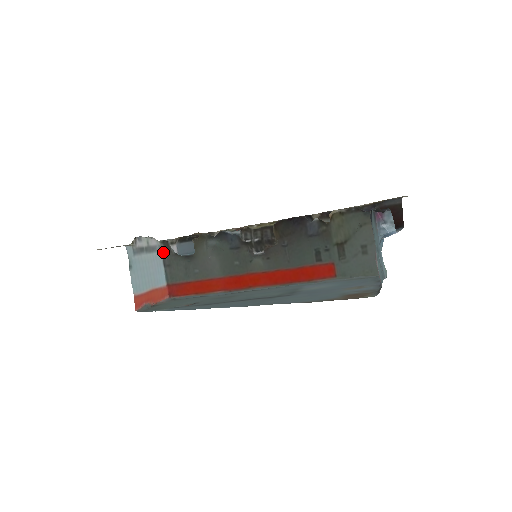
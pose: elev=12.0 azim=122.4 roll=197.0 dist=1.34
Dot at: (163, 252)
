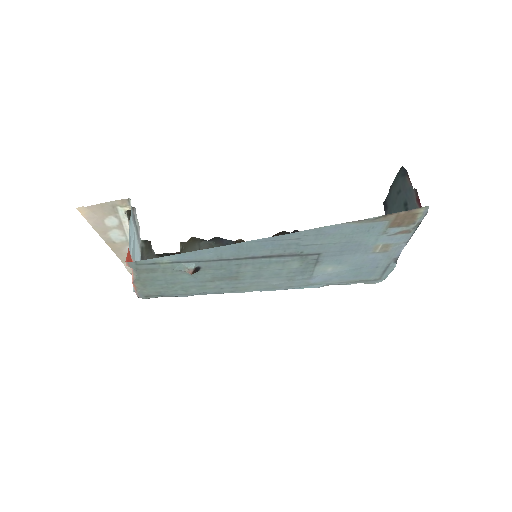
Dot at: (143, 251)
